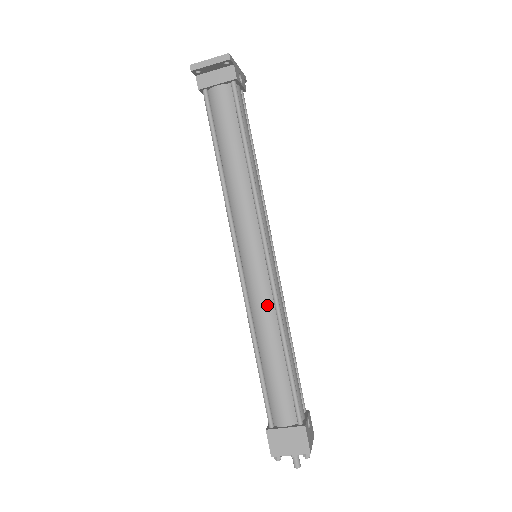
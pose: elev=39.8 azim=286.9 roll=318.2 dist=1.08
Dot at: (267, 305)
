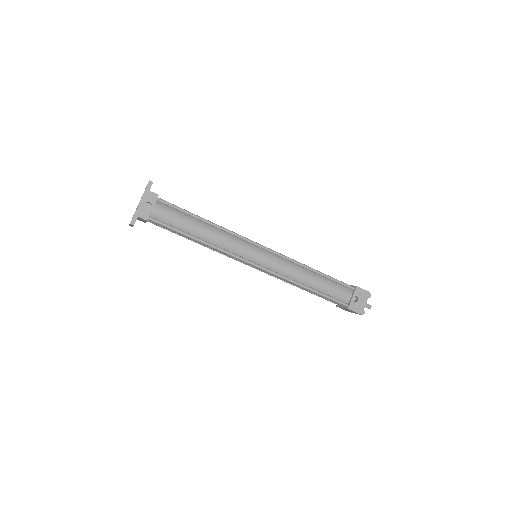
Dot at: (281, 278)
